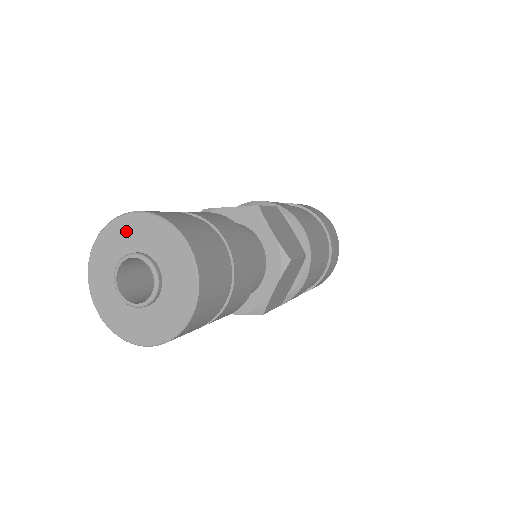
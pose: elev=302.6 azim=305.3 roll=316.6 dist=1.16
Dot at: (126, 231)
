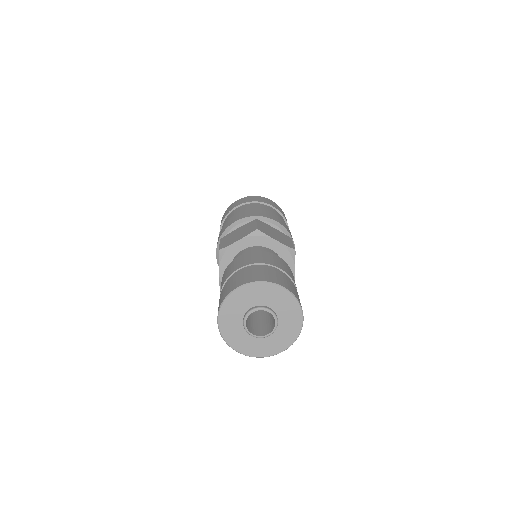
Dot at: (238, 301)
